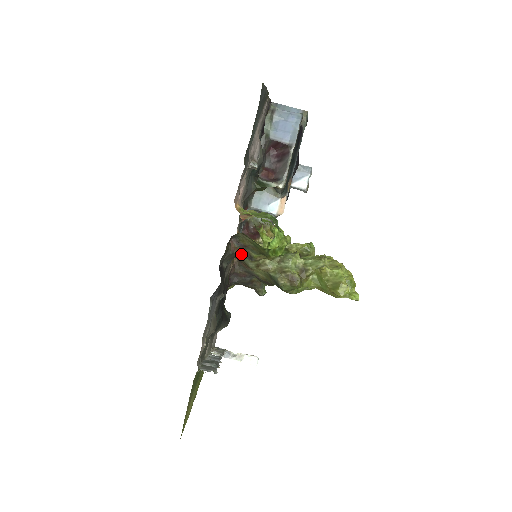
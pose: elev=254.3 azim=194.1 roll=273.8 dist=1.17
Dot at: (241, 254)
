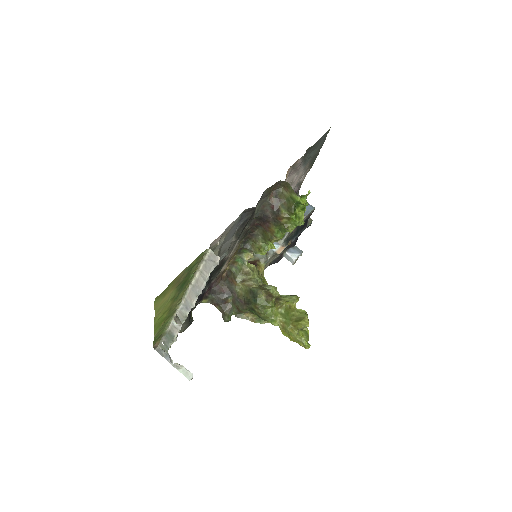
Dot at: (272, 207)
